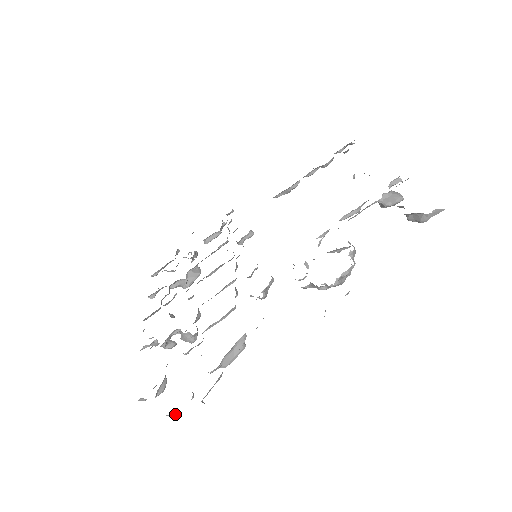
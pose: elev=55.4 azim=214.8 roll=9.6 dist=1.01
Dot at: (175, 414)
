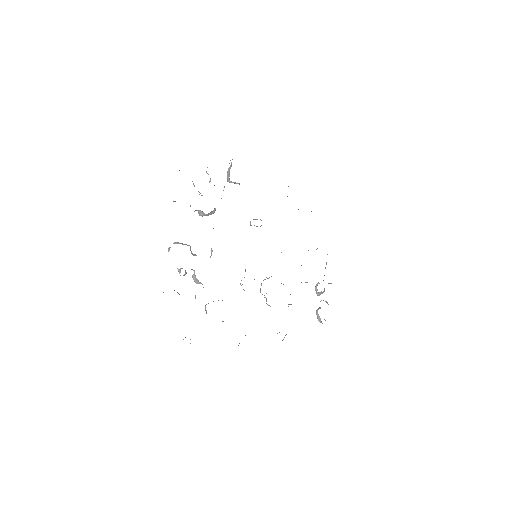
Dot at: occluded
